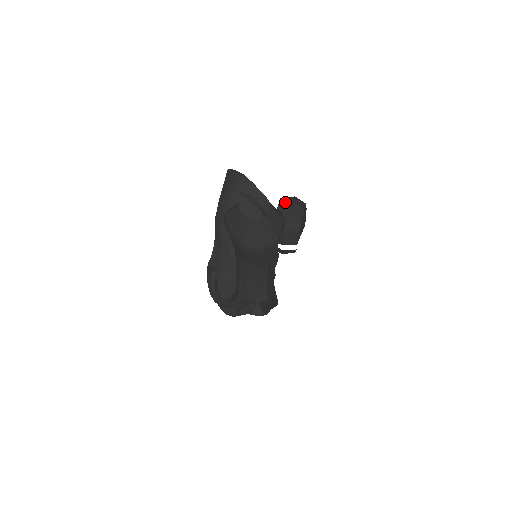
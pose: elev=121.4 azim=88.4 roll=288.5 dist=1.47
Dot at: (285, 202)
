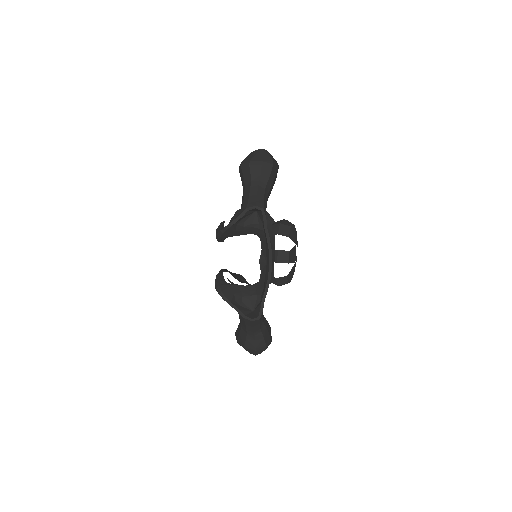
Dot at: occluded
